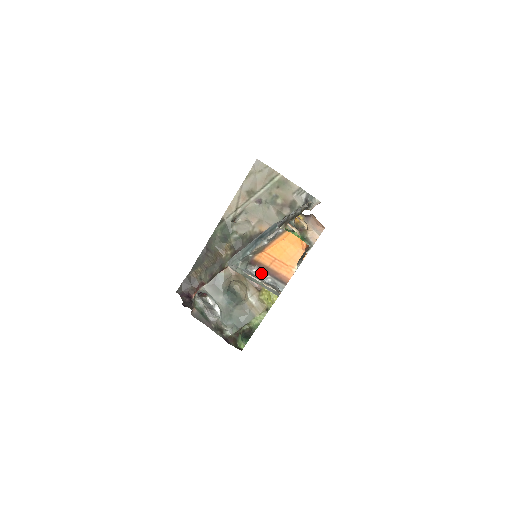
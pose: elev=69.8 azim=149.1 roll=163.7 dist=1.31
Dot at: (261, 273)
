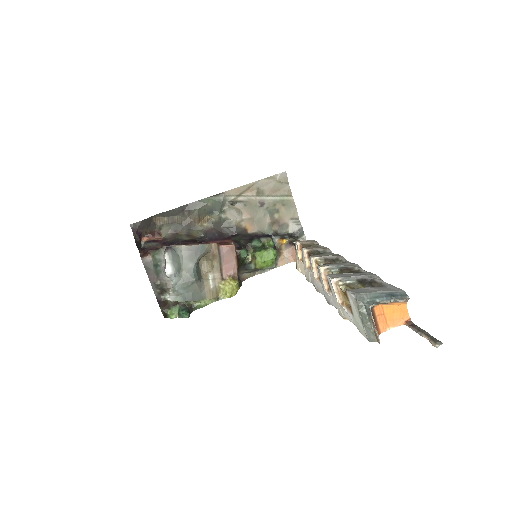
Dot at: occluded
